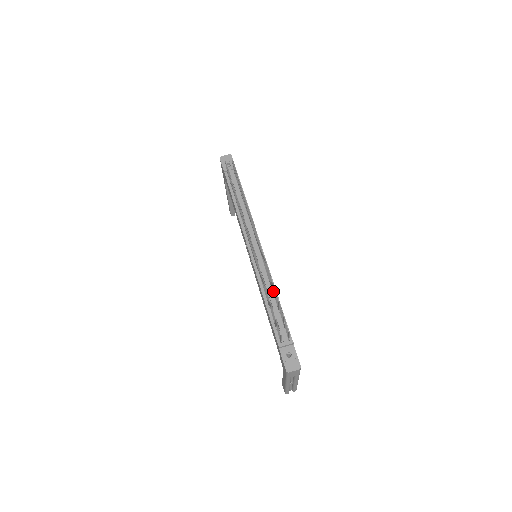
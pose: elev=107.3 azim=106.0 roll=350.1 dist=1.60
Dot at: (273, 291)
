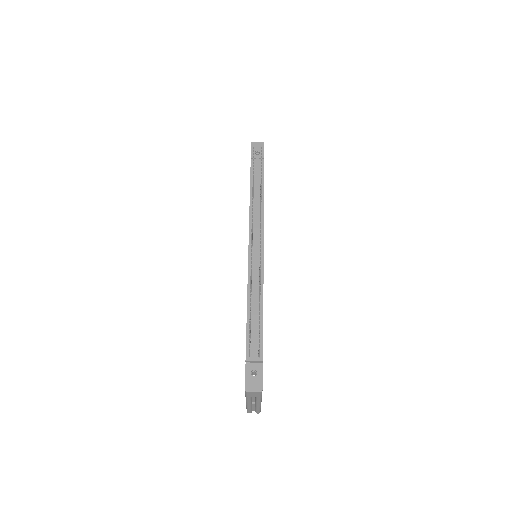
Dot at: occluded
